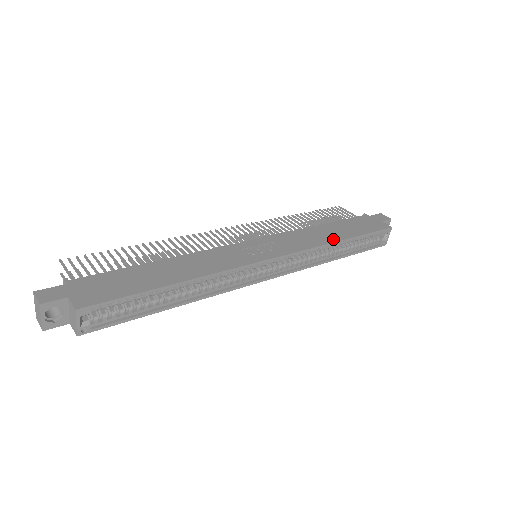
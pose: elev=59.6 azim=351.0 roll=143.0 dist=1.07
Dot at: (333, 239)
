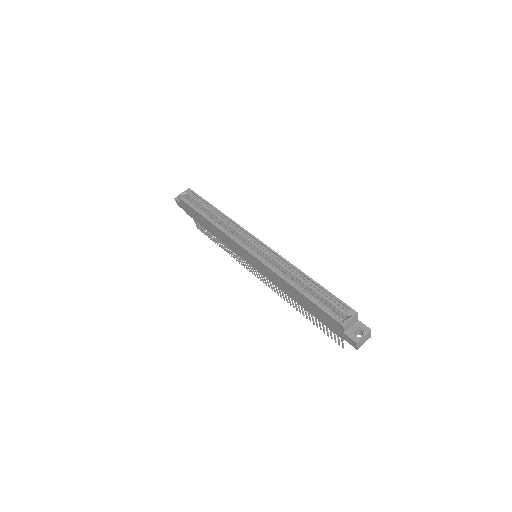
Dot at: (302, 273)
